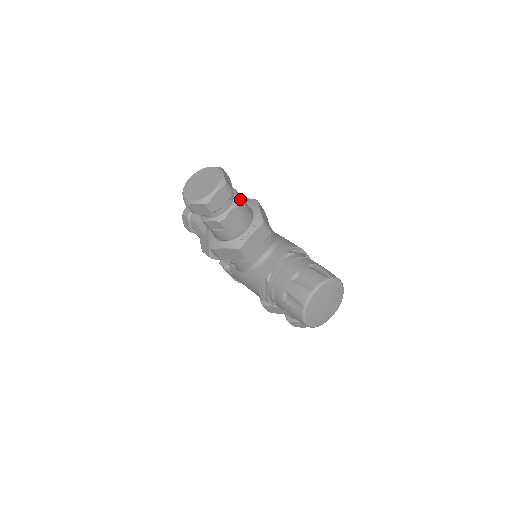
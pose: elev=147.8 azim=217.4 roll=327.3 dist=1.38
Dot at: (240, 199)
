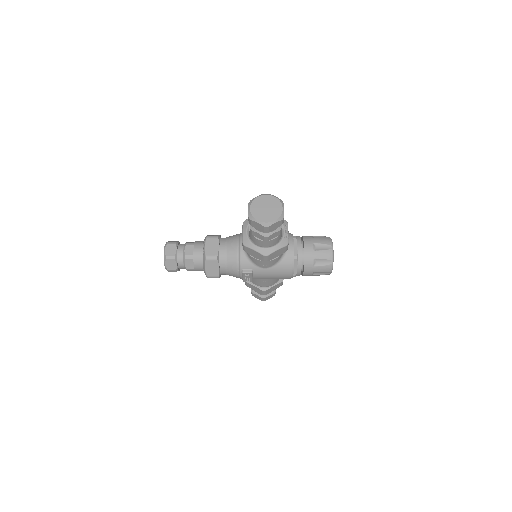
Dot at: occluded
